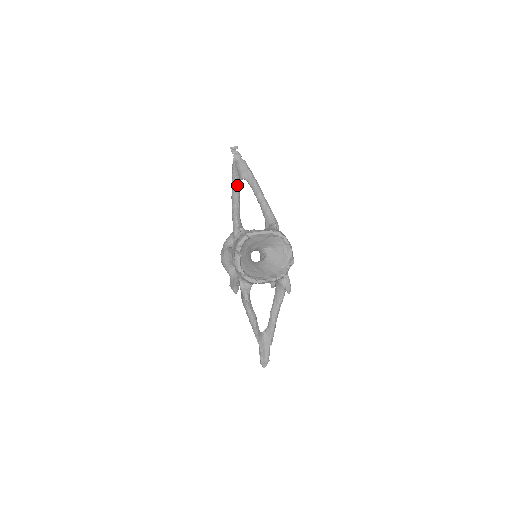
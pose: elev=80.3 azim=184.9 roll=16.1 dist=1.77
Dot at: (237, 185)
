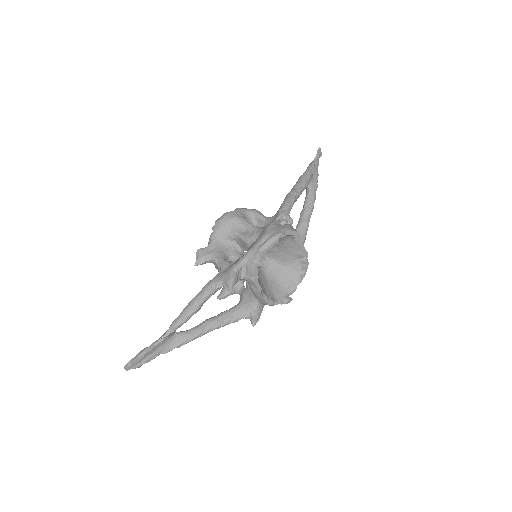
Dot at: occluded
